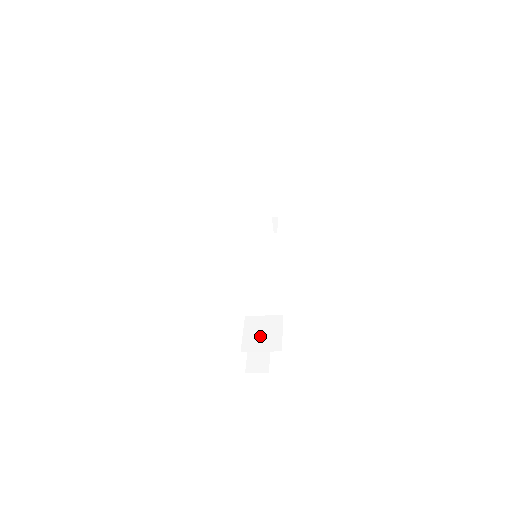
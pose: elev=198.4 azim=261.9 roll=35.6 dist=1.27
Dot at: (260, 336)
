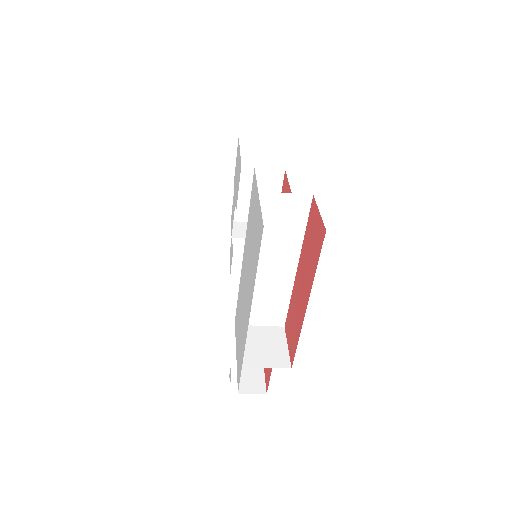
Dot at: (262, 349)
